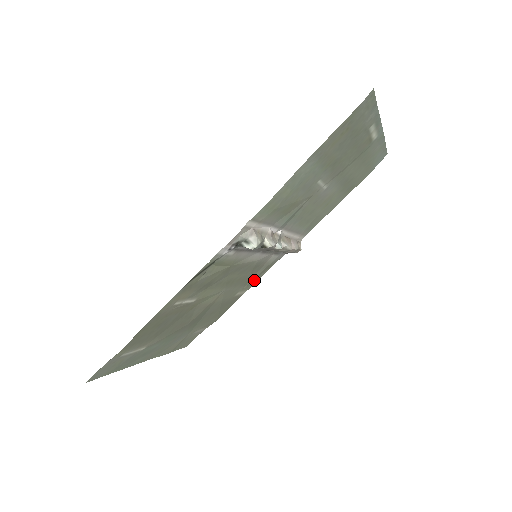
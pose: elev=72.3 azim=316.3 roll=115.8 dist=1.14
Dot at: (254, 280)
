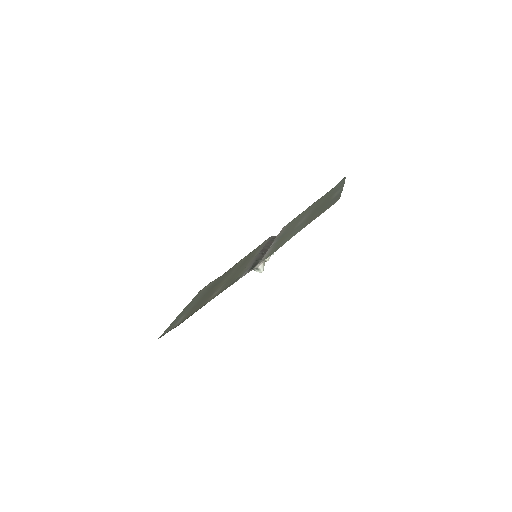
Dot at: (249, 254)
